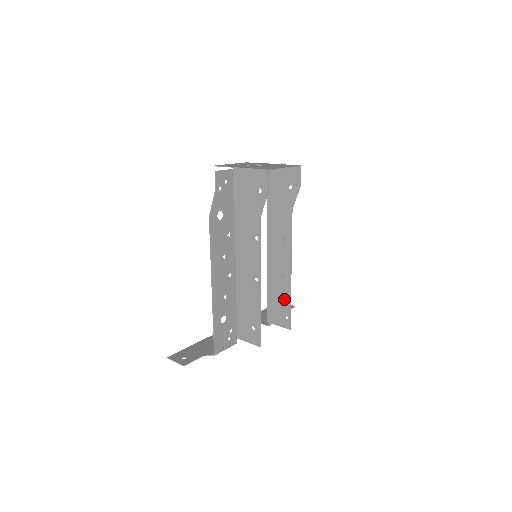
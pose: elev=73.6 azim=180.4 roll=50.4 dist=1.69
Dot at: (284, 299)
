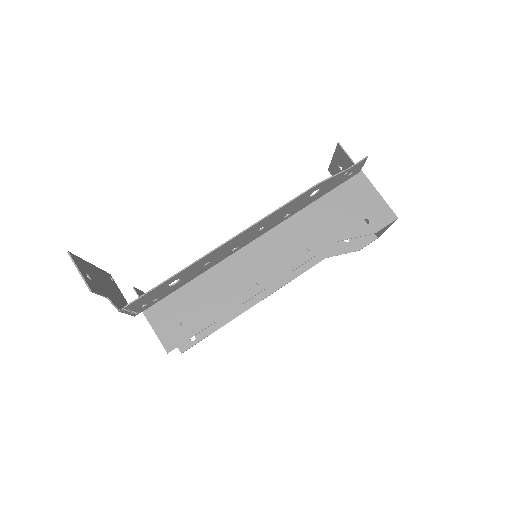
Dot at: occluded
